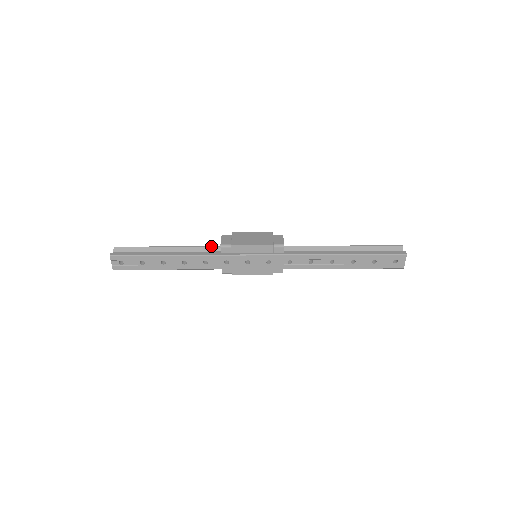
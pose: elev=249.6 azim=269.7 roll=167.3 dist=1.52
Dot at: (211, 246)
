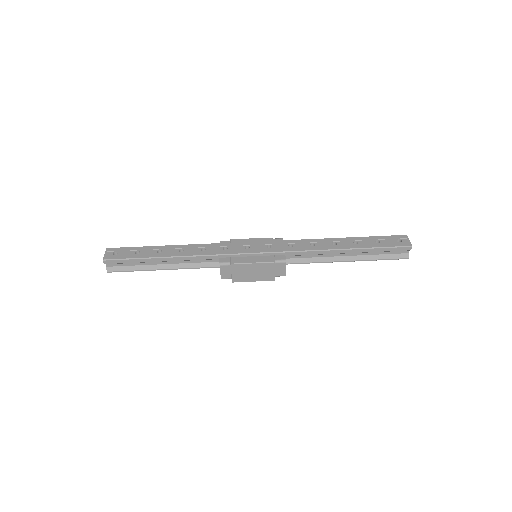
Dot at: occluded
